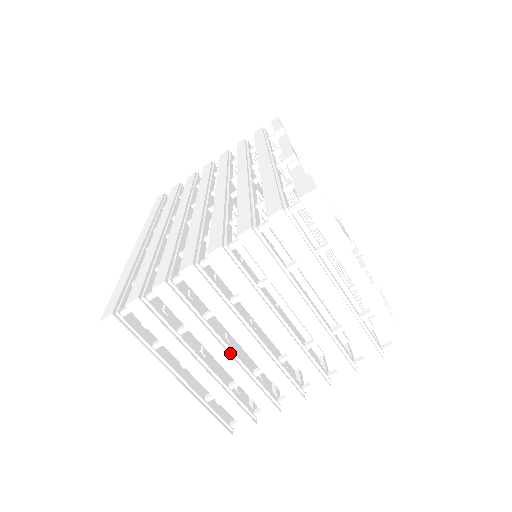
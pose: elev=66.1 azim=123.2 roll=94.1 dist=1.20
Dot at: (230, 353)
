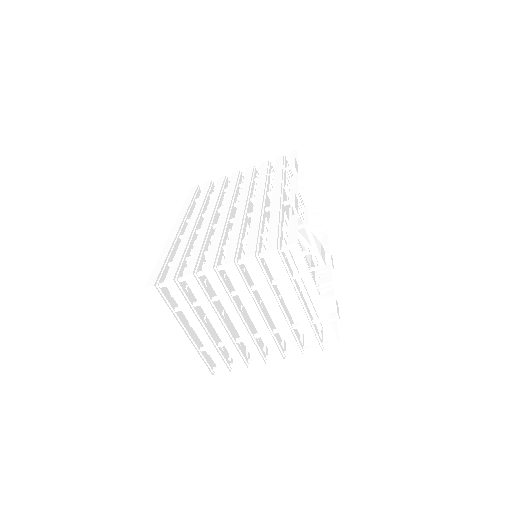
Dot at: (223, 325)
